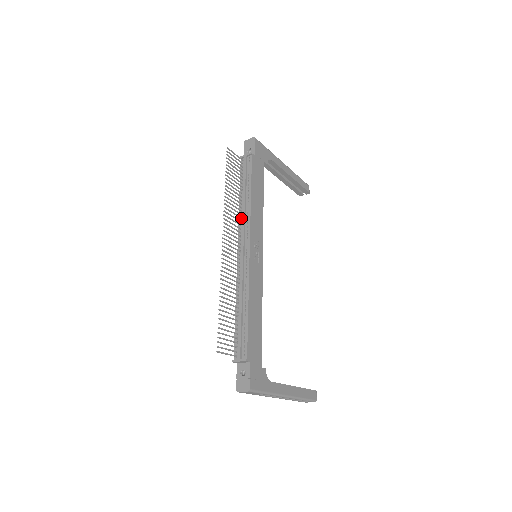
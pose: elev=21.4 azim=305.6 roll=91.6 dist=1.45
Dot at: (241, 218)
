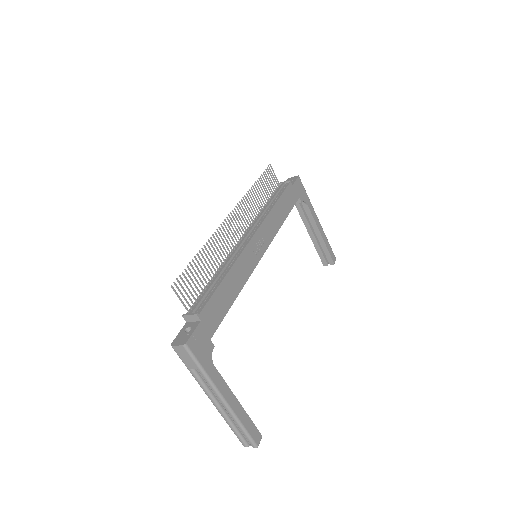
Dot at: (257, 218)
